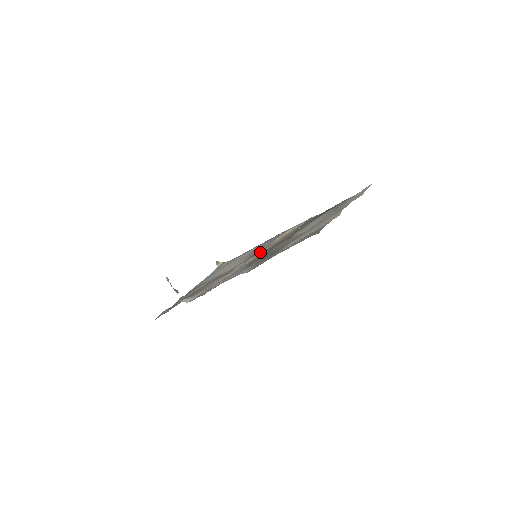
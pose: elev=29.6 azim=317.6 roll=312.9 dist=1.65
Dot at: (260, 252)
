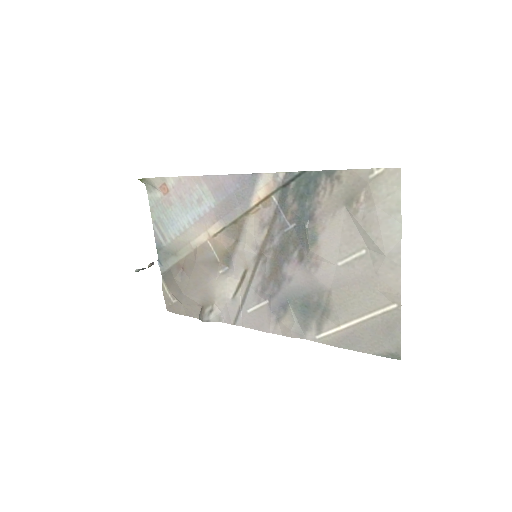
Dot at: (249, 237)
